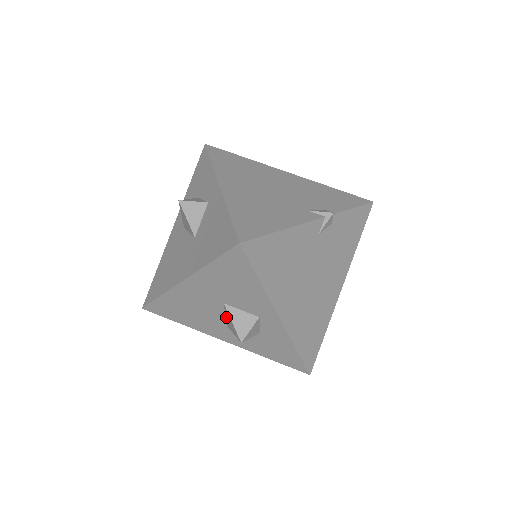
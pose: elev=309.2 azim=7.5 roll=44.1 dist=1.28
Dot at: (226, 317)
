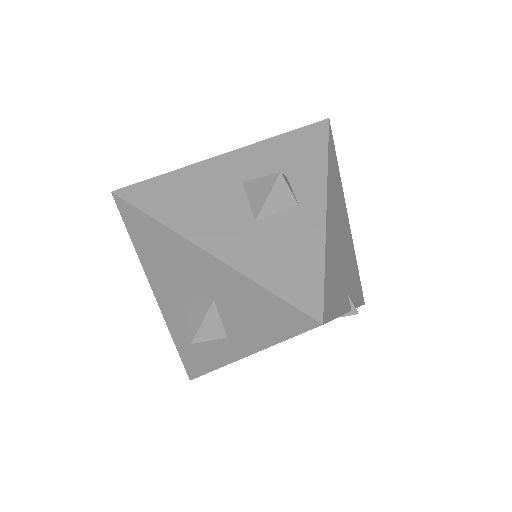
Dot at: (196, 302)
